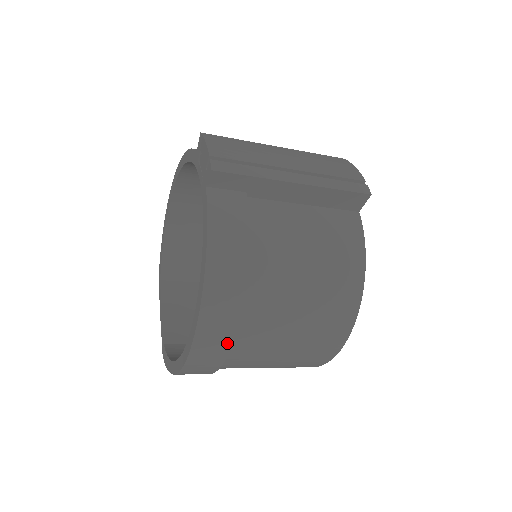
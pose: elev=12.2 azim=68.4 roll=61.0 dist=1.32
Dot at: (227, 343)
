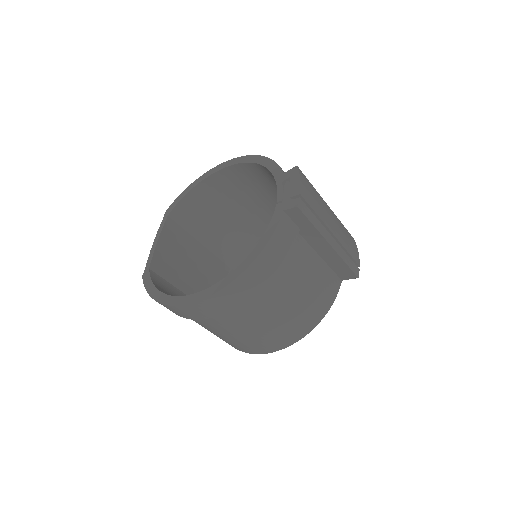
Dot at: (220, 312)
